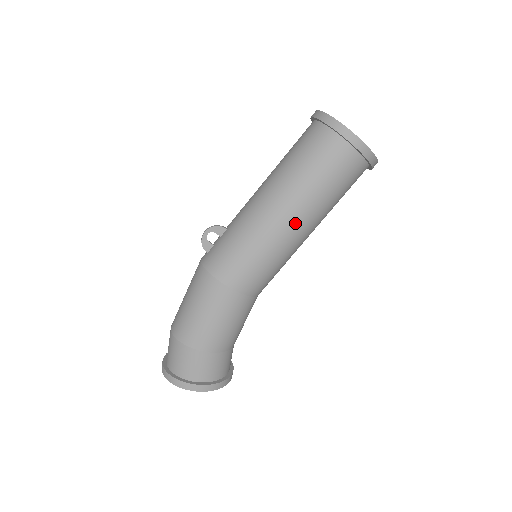
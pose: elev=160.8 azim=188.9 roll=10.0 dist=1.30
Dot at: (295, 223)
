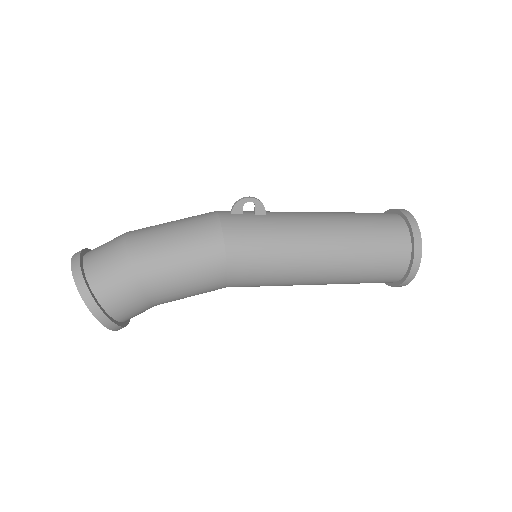
Dot at: (322, 269)
